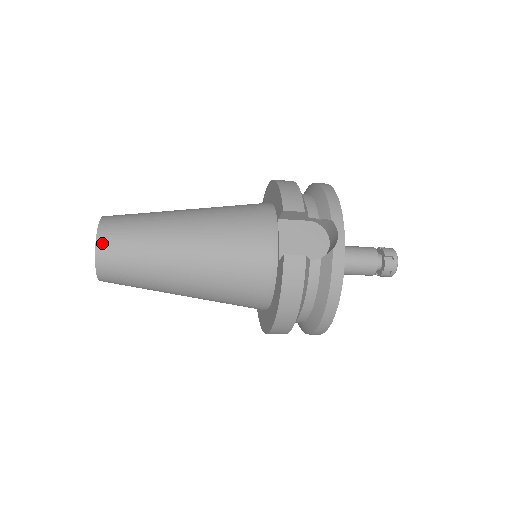
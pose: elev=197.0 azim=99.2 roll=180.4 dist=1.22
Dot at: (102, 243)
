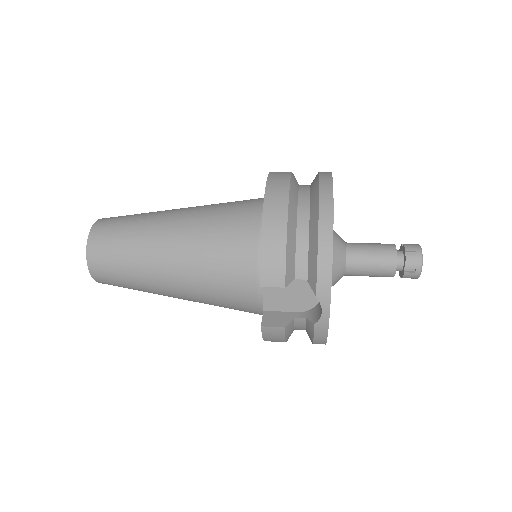
Dot at: (95, 273)
